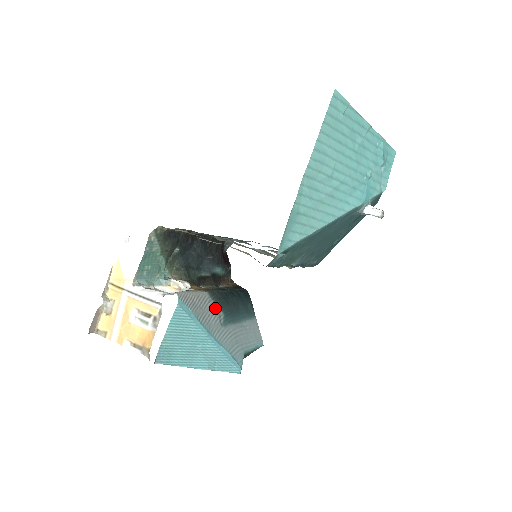
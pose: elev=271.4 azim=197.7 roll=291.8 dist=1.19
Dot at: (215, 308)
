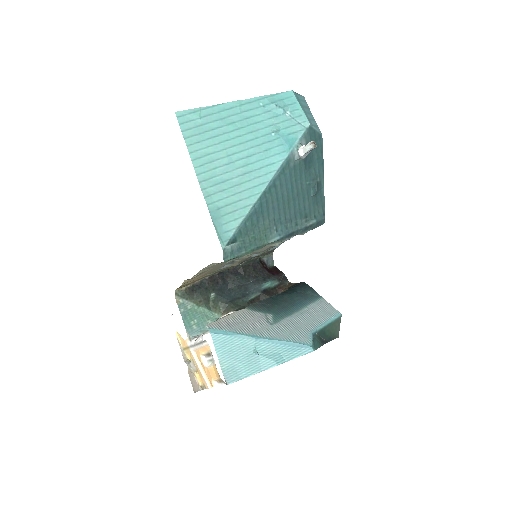
Dot at: (259, 315)
